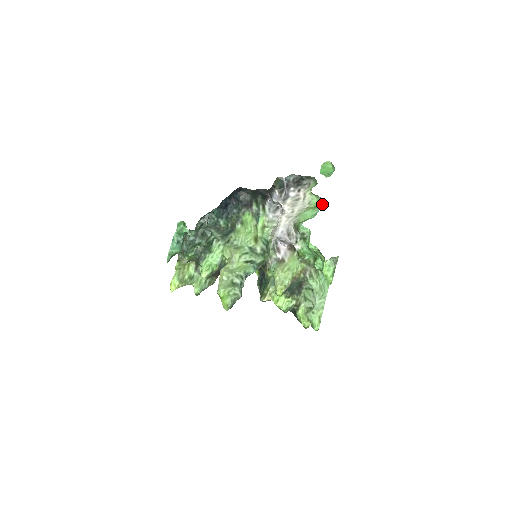
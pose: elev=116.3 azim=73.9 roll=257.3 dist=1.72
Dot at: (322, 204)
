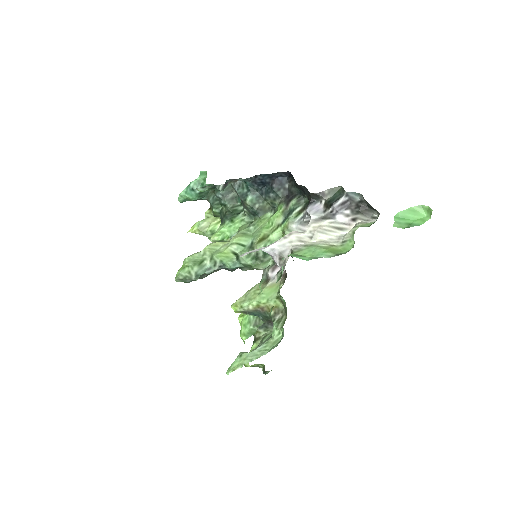
Dot at: occluded
